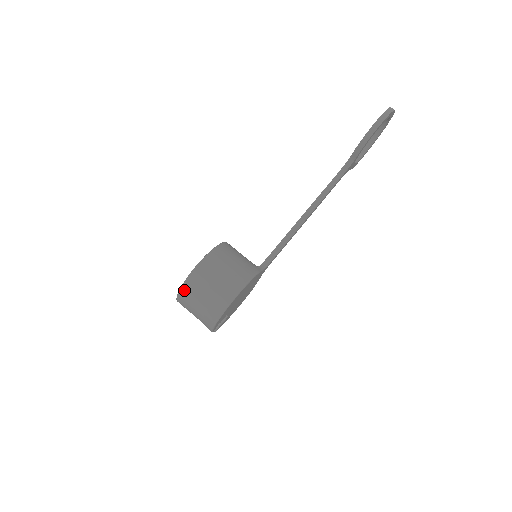
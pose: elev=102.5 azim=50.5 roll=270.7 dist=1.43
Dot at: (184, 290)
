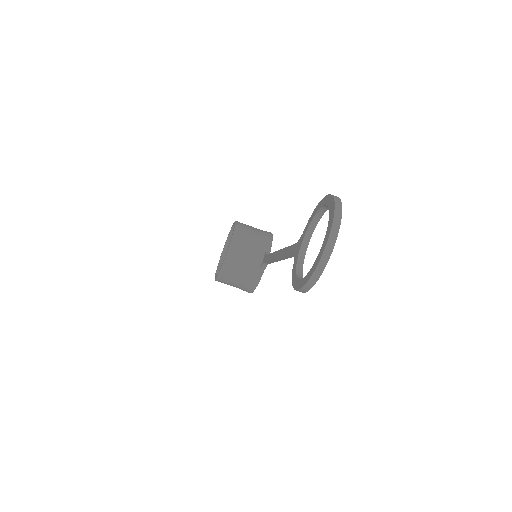
Dot at: occluded
